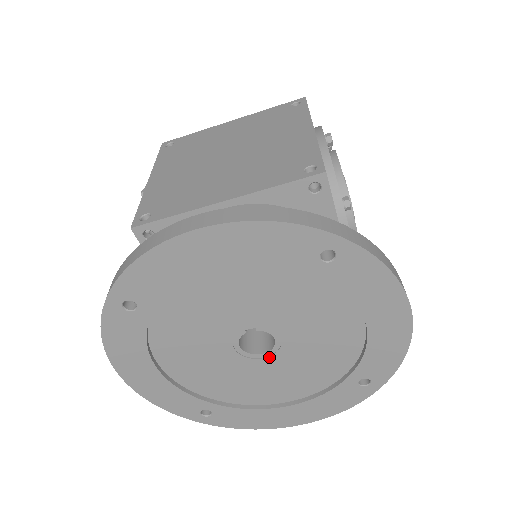
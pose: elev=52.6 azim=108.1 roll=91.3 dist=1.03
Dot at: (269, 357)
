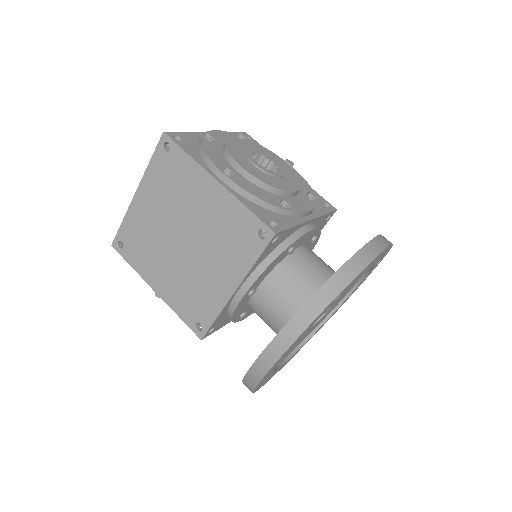
Dot at: occluded
